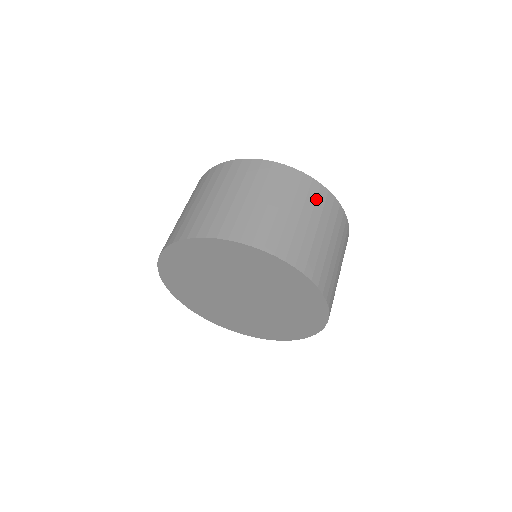
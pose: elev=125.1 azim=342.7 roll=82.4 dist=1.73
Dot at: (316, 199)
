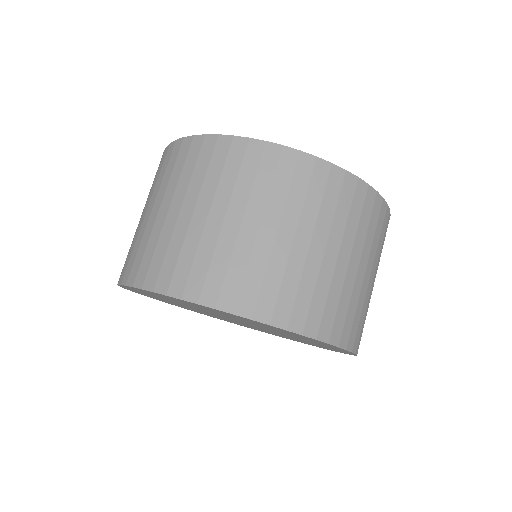
Dot at: occluded
